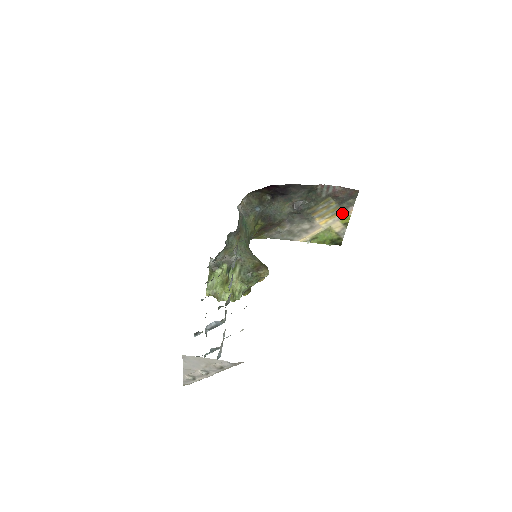
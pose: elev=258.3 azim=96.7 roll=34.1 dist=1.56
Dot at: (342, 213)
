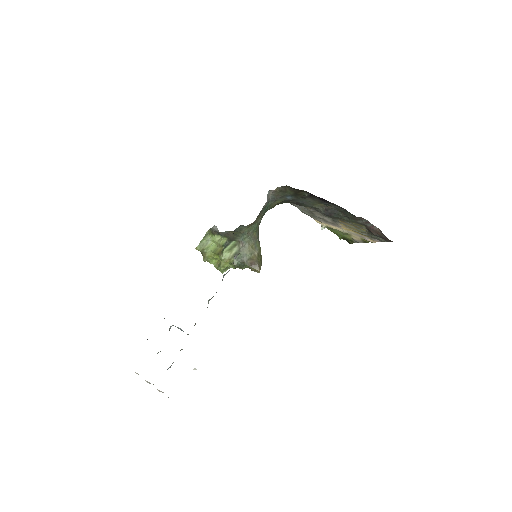
Dot at: (367, 237)
